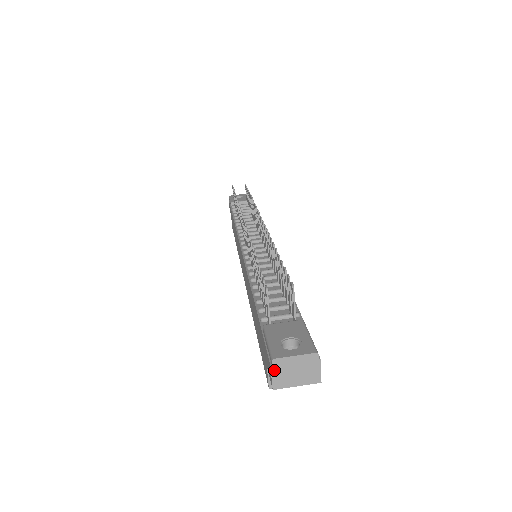
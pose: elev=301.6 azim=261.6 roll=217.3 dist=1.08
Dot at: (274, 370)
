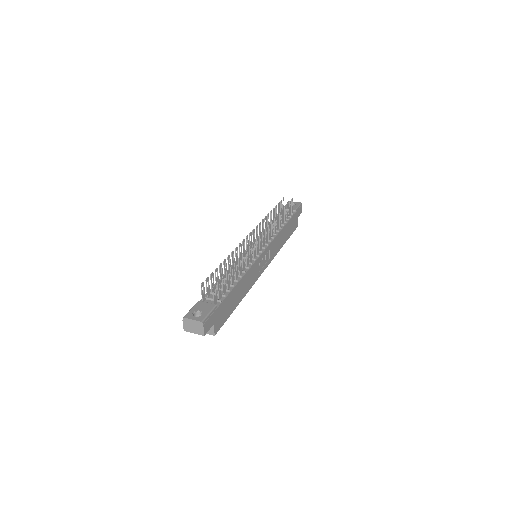
Dot at: (184, 322)
